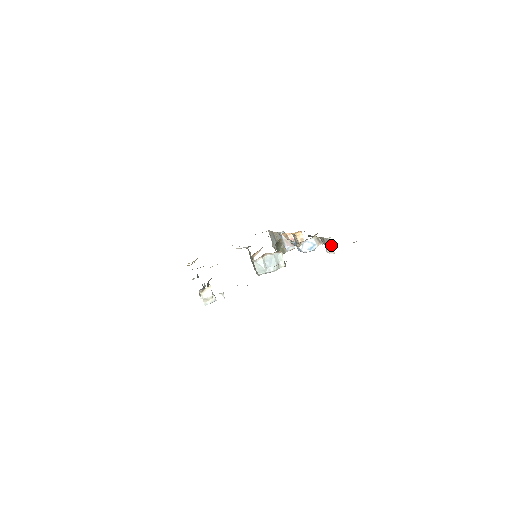
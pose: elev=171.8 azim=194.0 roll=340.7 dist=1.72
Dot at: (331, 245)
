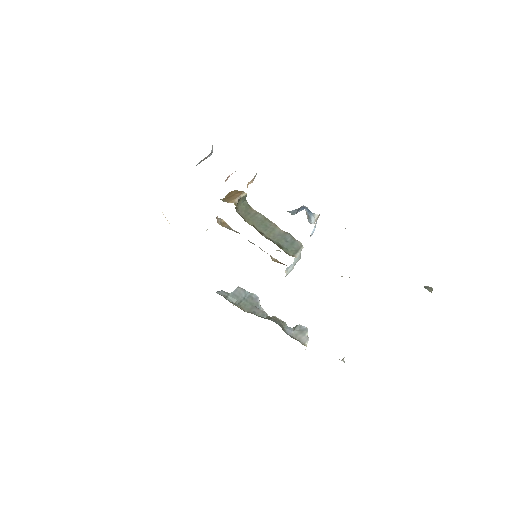
Dot at: occluded
